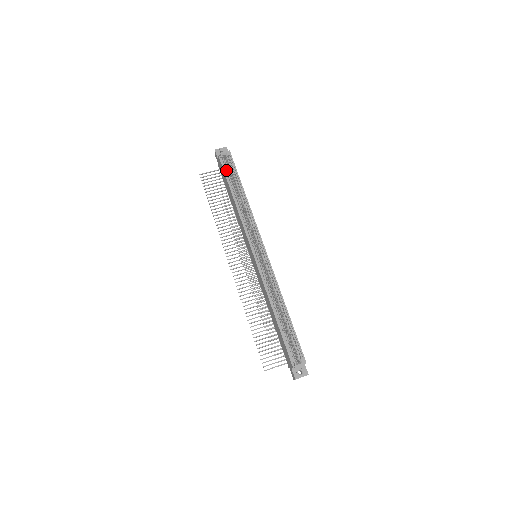
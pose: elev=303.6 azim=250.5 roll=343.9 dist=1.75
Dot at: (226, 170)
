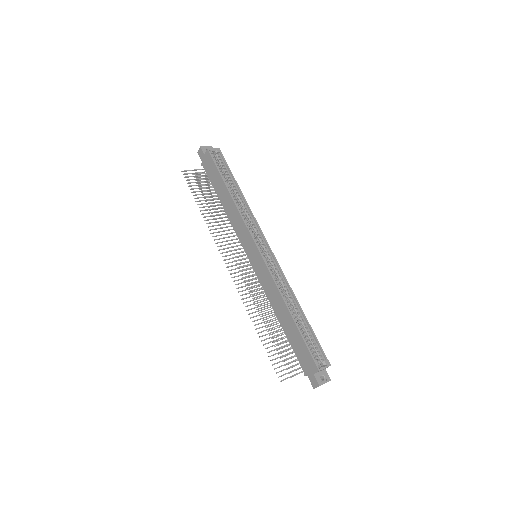
Dot at: (217, 166)
